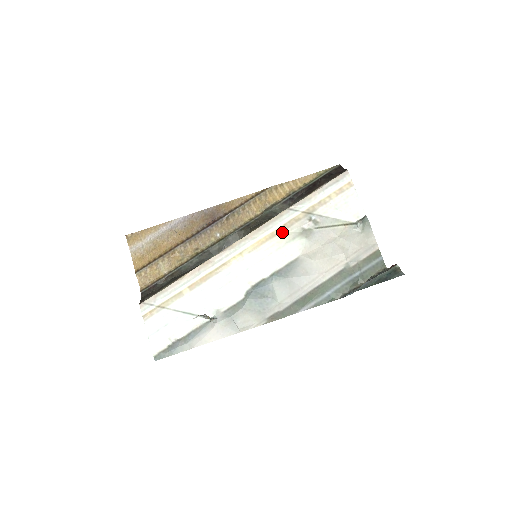
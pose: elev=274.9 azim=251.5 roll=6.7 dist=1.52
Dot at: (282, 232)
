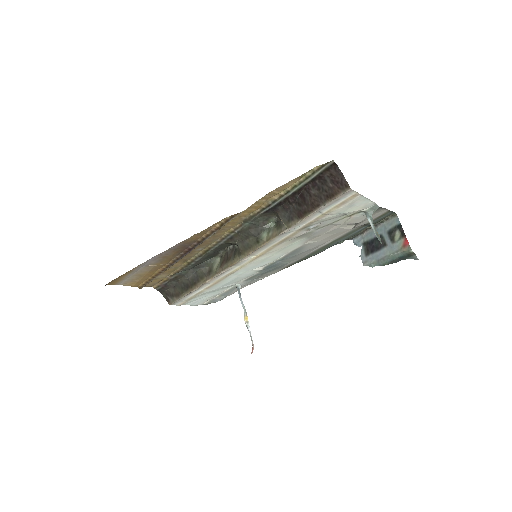
Dot at: (279, 245)
